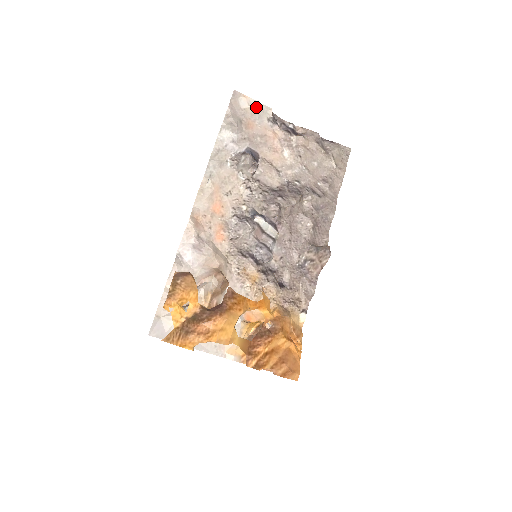
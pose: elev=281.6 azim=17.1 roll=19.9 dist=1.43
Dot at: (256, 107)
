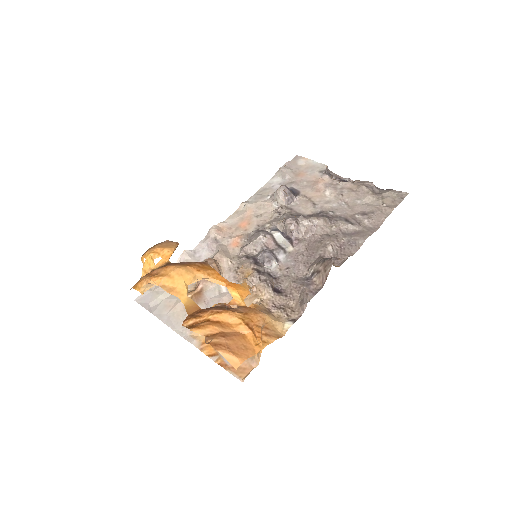
Dot at: (312, 165)
